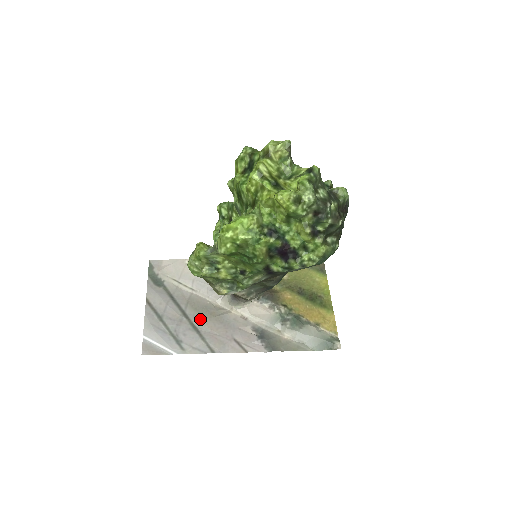
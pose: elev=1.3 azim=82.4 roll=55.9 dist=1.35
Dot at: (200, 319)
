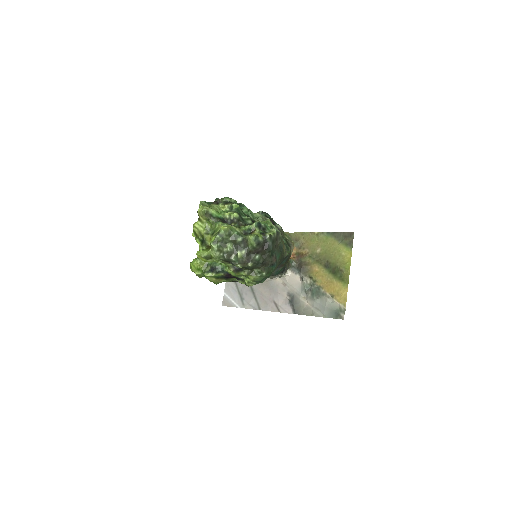
Dot at: occluded
